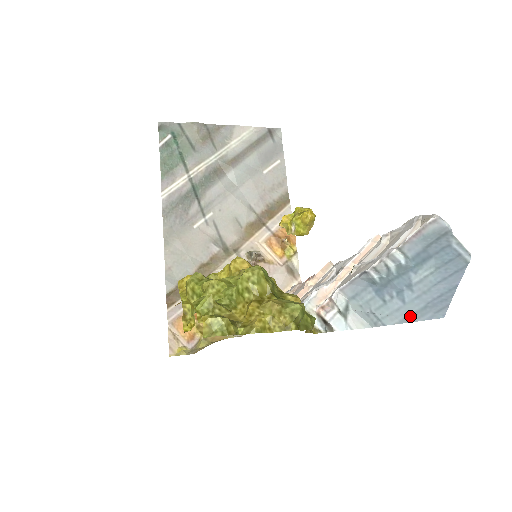
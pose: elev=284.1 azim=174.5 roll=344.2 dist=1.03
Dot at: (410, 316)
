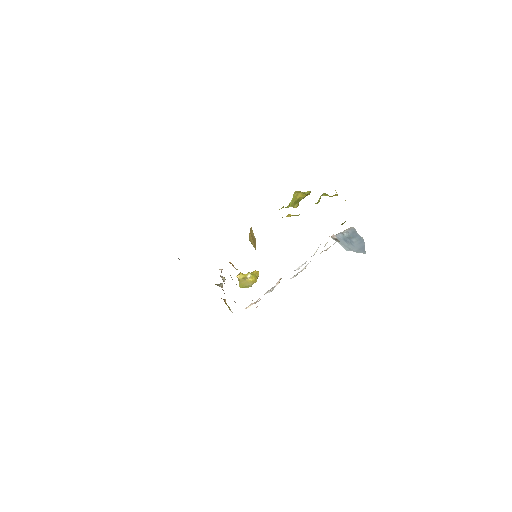
Dot at: (357, 251)
